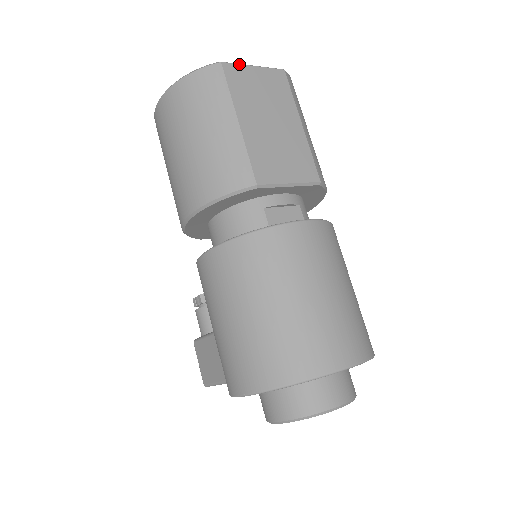
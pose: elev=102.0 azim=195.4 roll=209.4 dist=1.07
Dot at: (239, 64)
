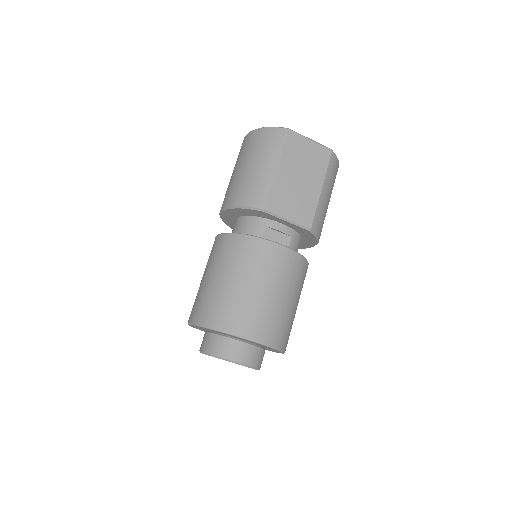
Dot at: (301, 135)
